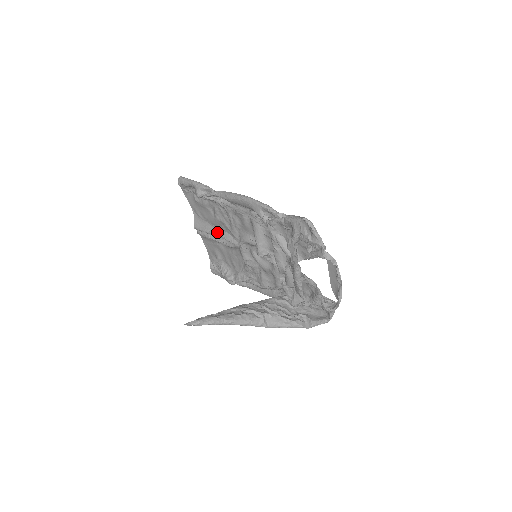
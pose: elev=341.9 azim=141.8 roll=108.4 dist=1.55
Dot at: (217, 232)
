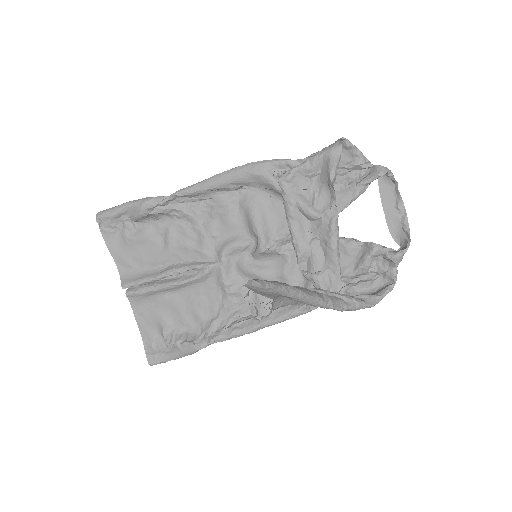
Dot at: (171, 268)
